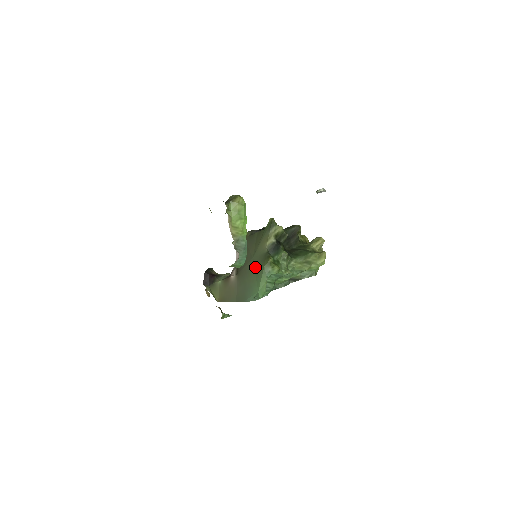
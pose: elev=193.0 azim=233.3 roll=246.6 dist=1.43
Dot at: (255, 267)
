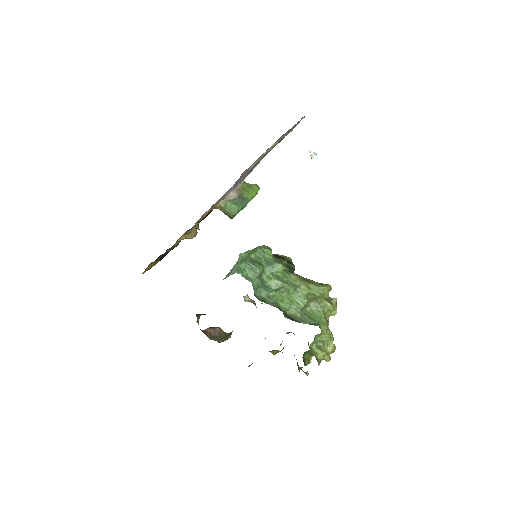
Dot at: occluded
